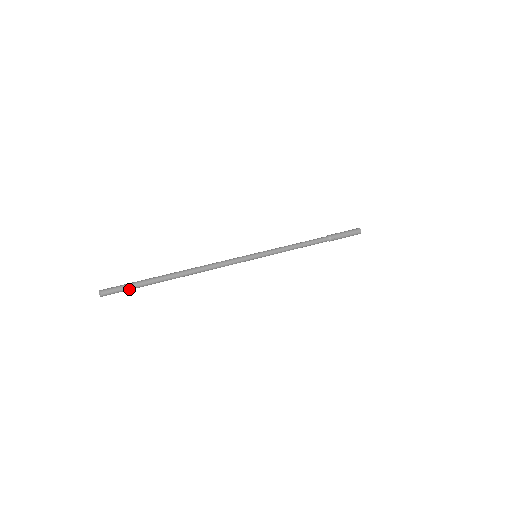
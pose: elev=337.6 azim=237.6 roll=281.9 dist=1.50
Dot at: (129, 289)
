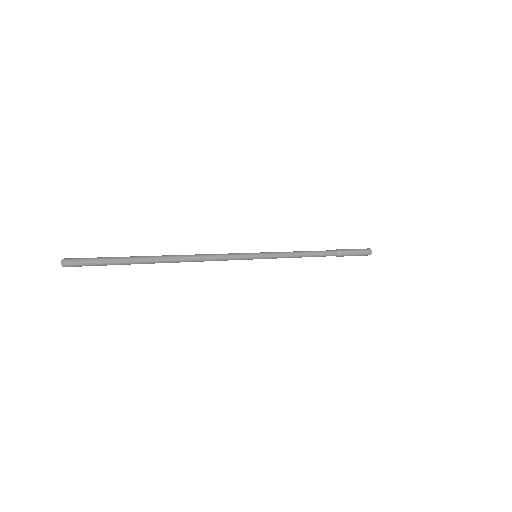
Dot at: (100, 261)
